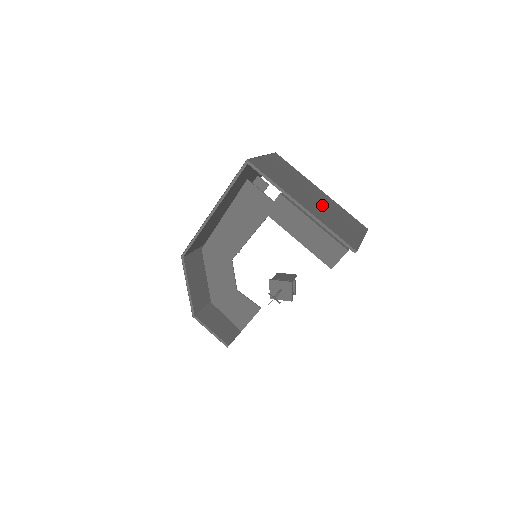
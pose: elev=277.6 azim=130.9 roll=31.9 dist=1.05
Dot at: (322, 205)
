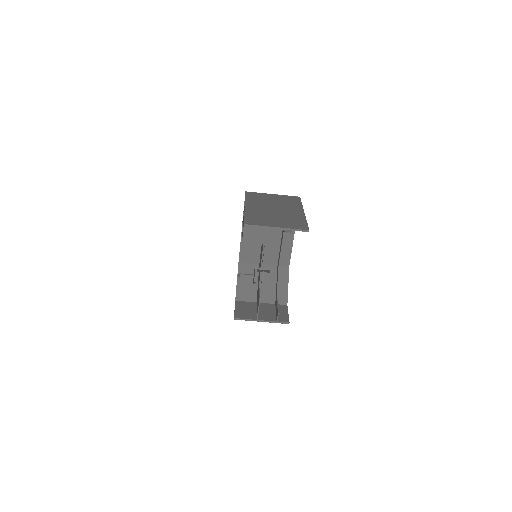
Dot at: (275, 212)
